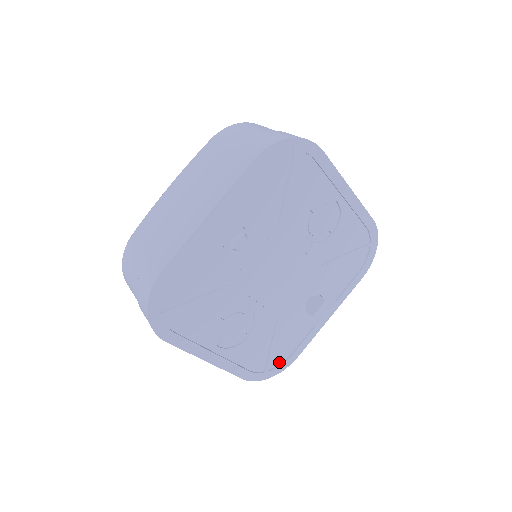
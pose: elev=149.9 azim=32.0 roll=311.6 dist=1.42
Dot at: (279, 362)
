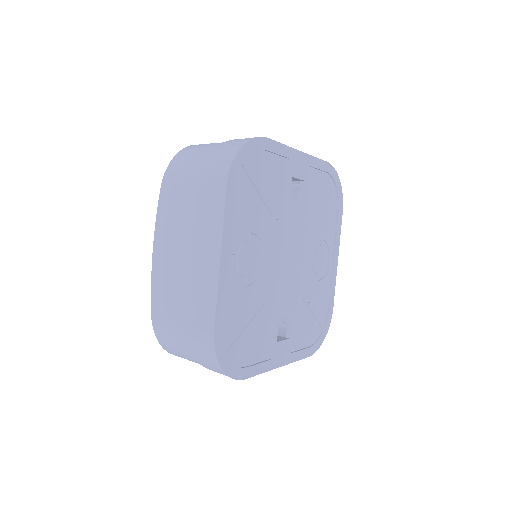
Dot at: (235, 361)
